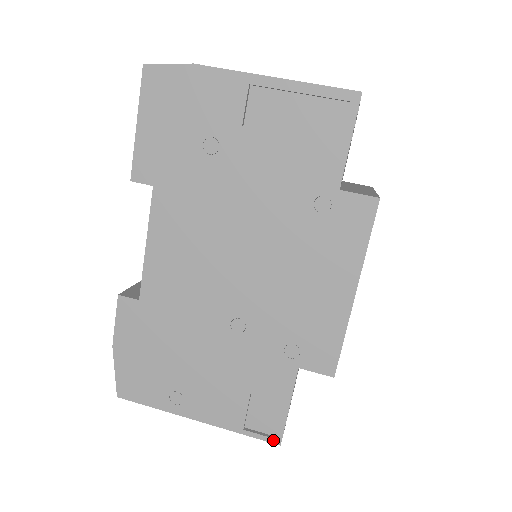
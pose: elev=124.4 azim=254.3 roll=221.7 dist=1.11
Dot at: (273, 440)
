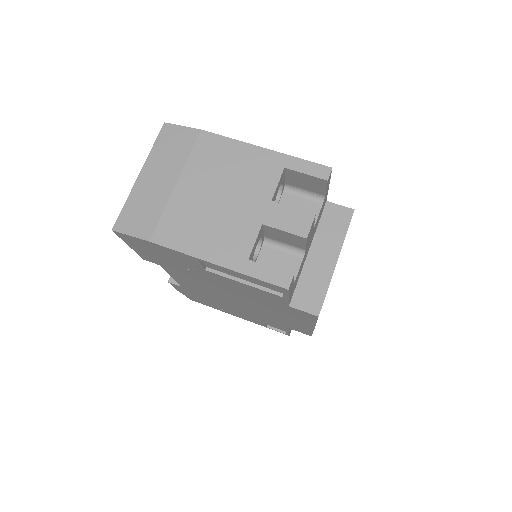
Dot at: occluded
